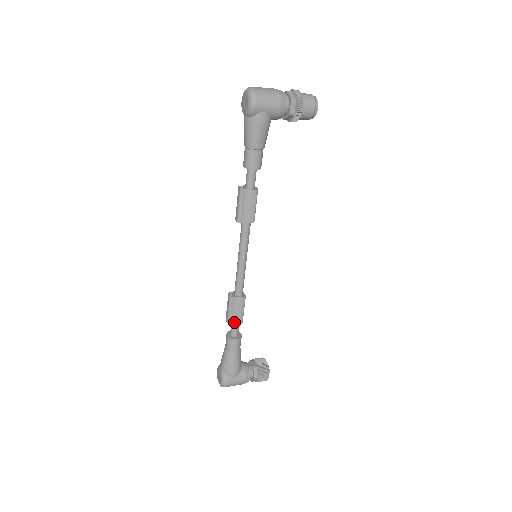
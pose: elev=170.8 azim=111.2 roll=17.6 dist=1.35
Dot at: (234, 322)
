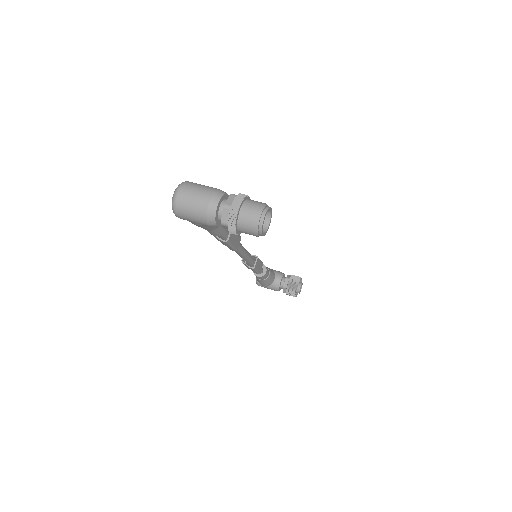
Dot at: occluded
